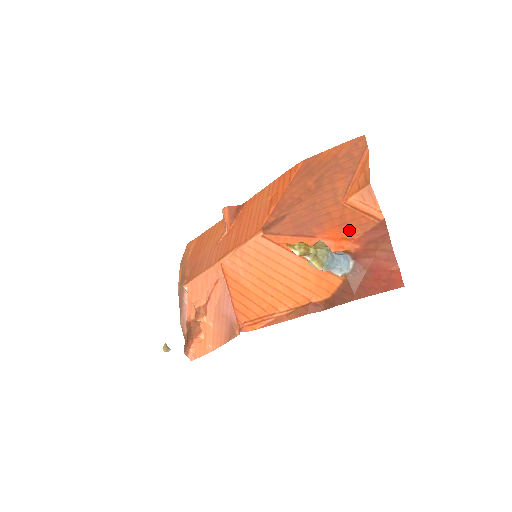
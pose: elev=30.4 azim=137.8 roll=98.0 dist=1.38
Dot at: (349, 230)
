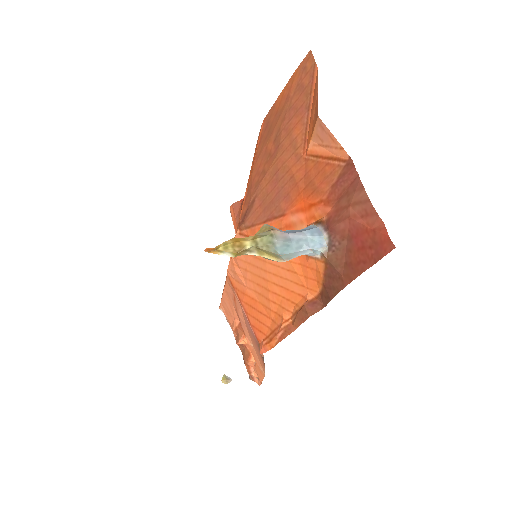
Dot at: (315, 190)
